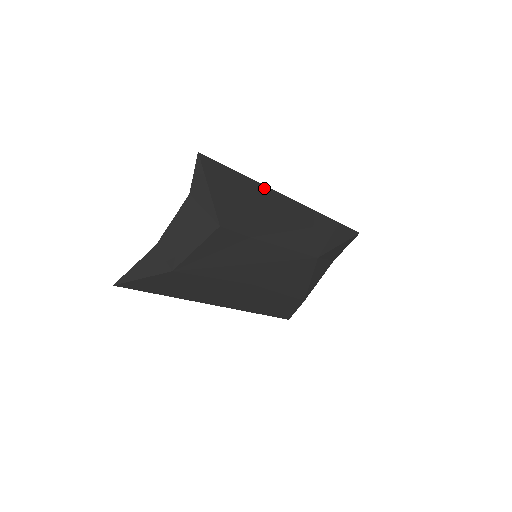
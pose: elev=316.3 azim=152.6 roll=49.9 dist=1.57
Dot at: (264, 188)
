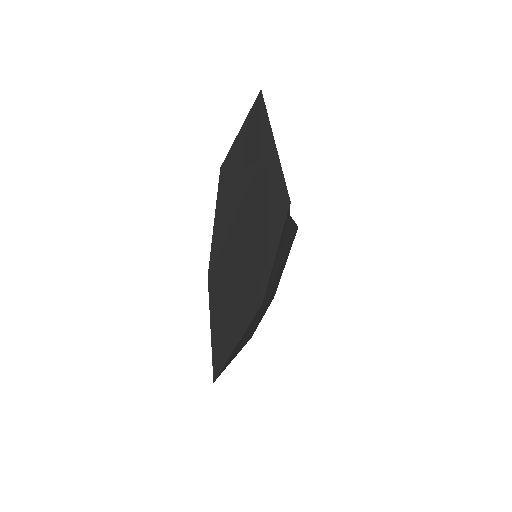
Dot at: occluded
